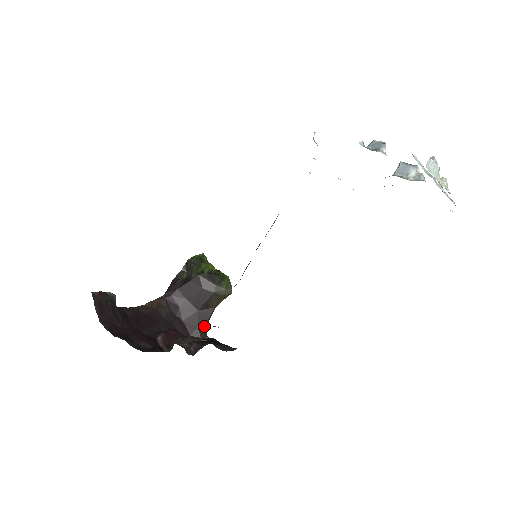
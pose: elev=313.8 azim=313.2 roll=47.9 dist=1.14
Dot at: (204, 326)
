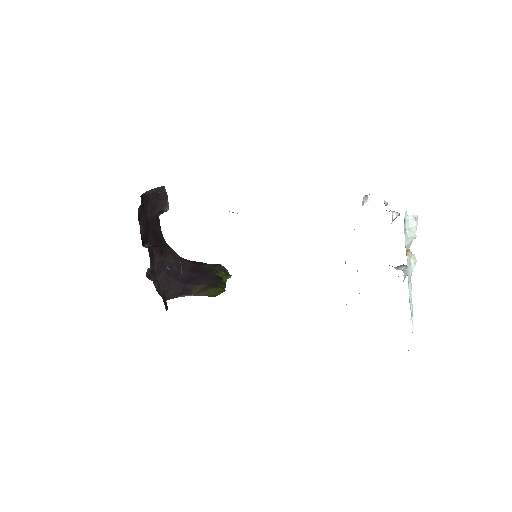
Dot at: (173, 295)
